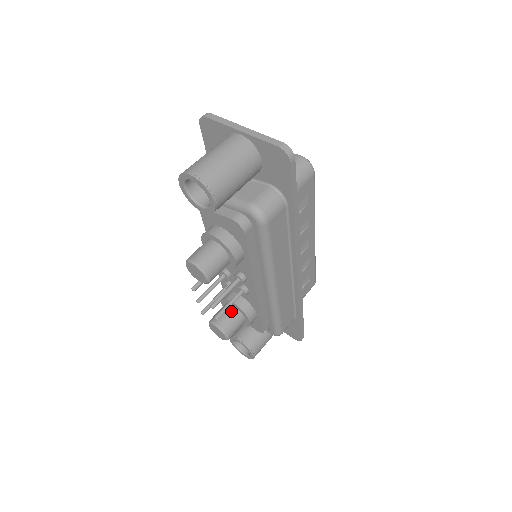
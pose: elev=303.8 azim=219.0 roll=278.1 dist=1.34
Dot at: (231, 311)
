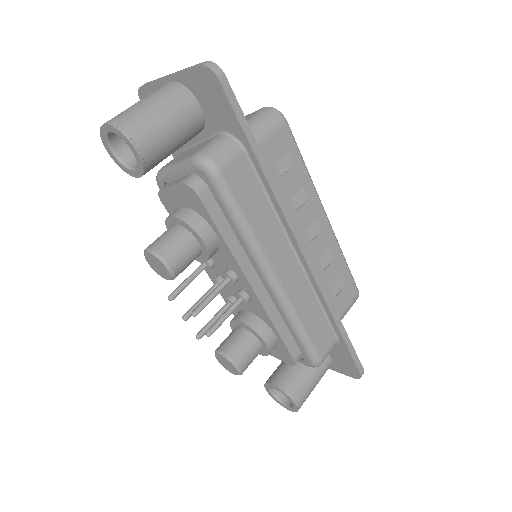
Dot at: (239, 333)
